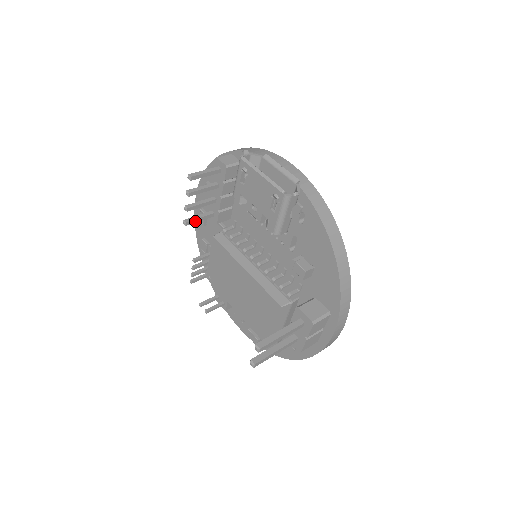
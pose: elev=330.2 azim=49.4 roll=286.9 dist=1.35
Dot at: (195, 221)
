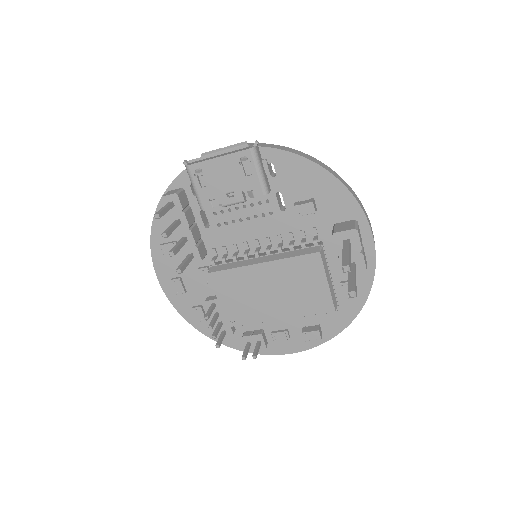
Dot at: (185, 266)
